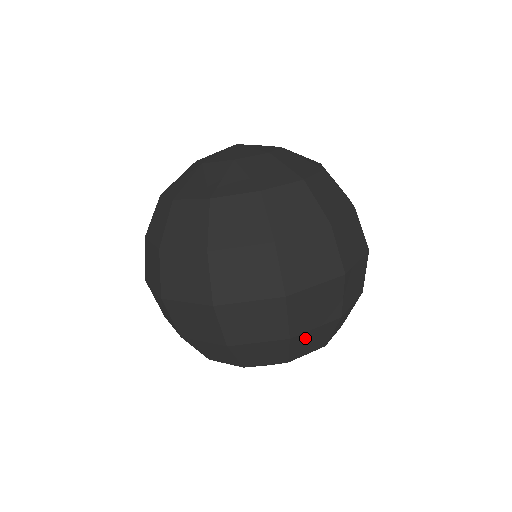
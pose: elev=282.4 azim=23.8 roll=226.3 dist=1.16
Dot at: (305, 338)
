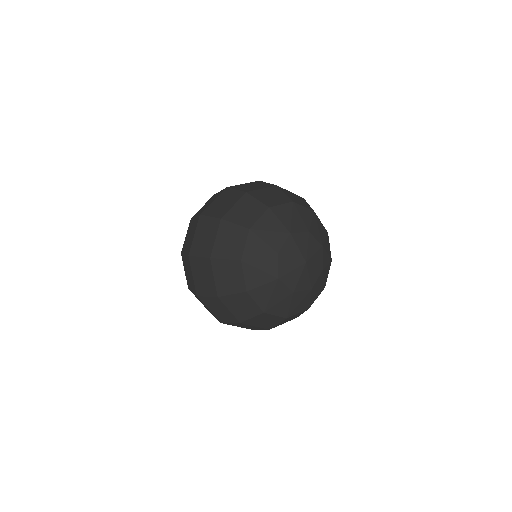
Dot at: occluded
